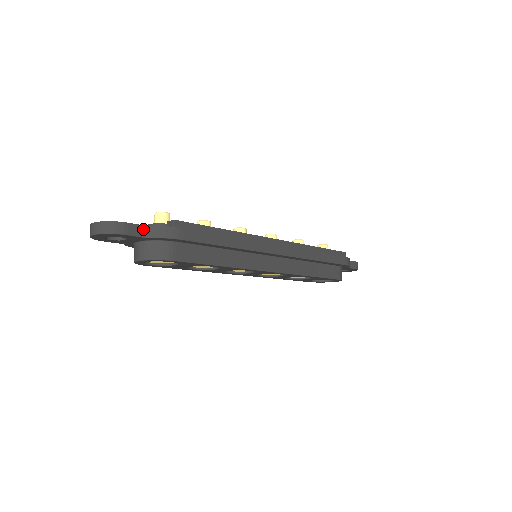
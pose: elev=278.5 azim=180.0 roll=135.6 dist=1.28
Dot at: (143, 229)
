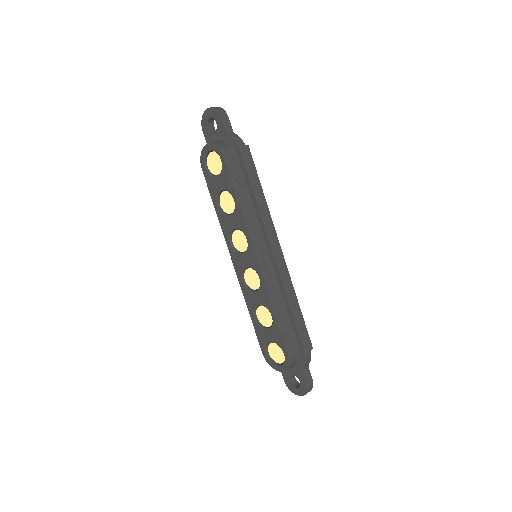
Dot at: (230, 130)
